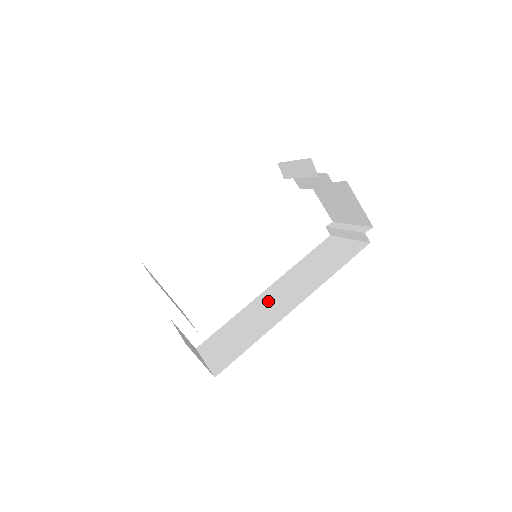
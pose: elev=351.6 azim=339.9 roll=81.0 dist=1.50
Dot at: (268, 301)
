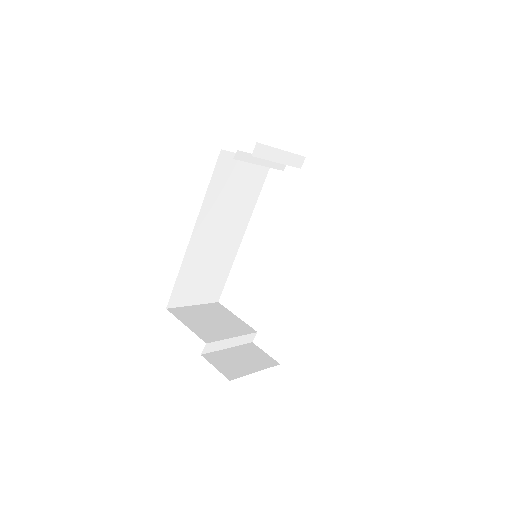
Dot at: occluded
